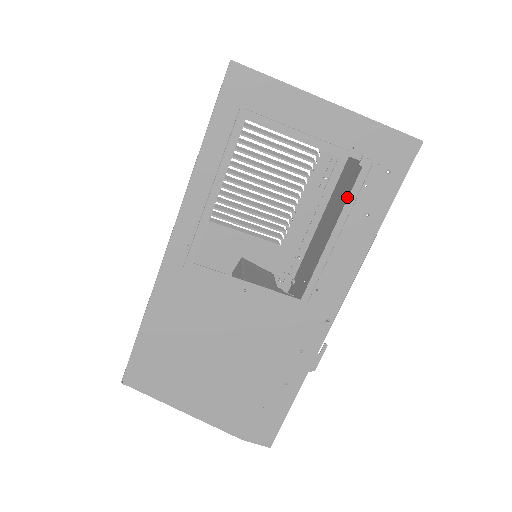
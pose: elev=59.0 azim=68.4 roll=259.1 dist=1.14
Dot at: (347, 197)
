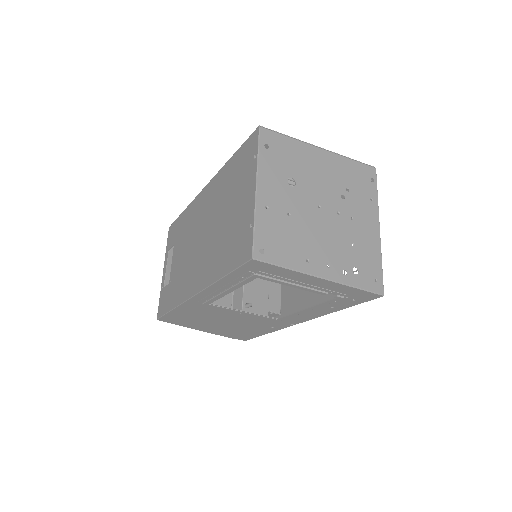
Dot at: occluded
